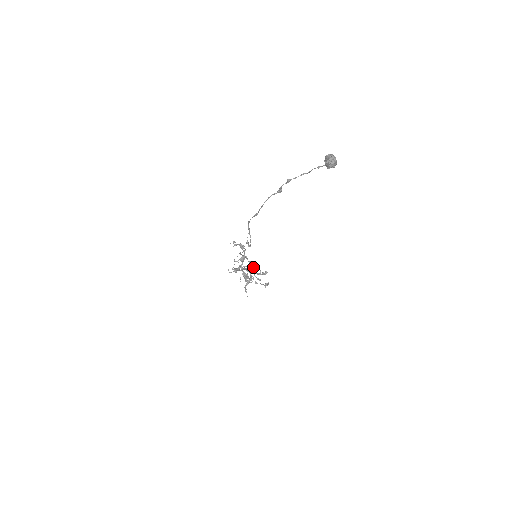
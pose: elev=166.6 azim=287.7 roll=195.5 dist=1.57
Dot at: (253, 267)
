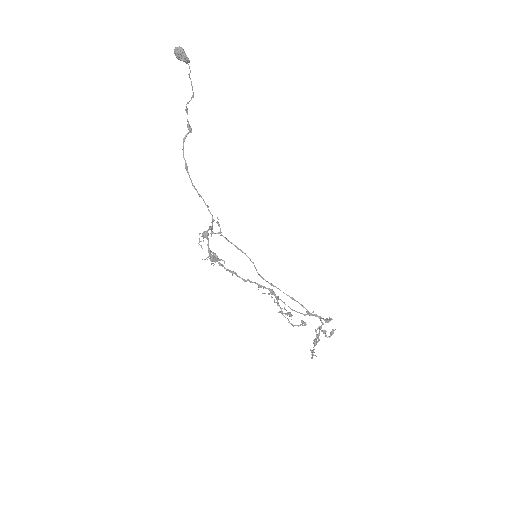
Dot at: (323, 324)
